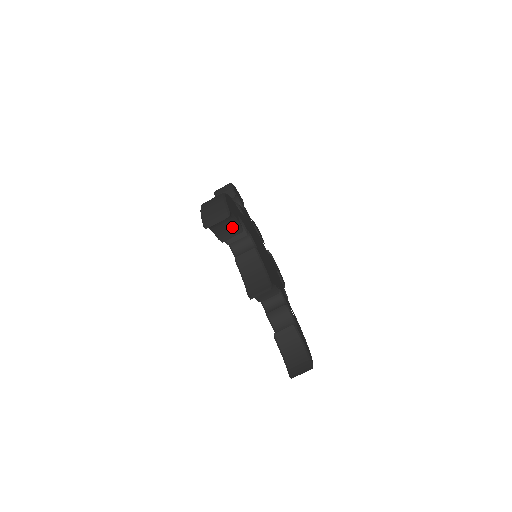
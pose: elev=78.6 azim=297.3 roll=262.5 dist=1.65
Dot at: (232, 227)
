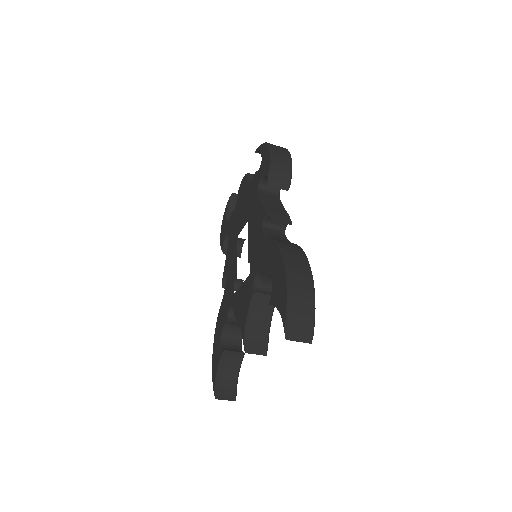
Dot at: occluded
